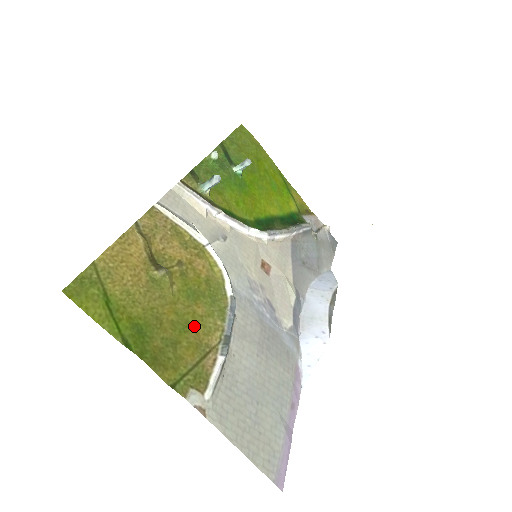
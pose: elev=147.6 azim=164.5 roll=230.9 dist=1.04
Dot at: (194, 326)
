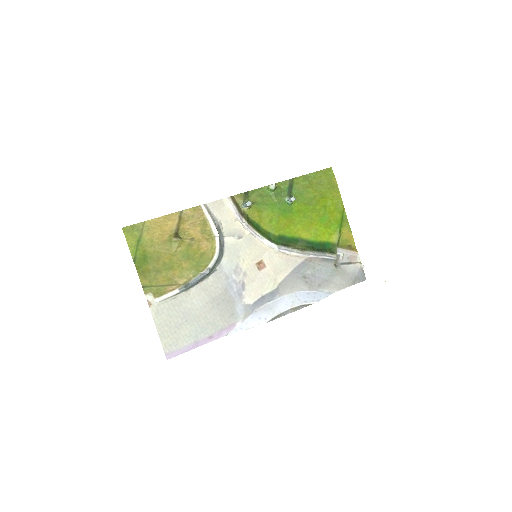
Dot at: (175, 270)
